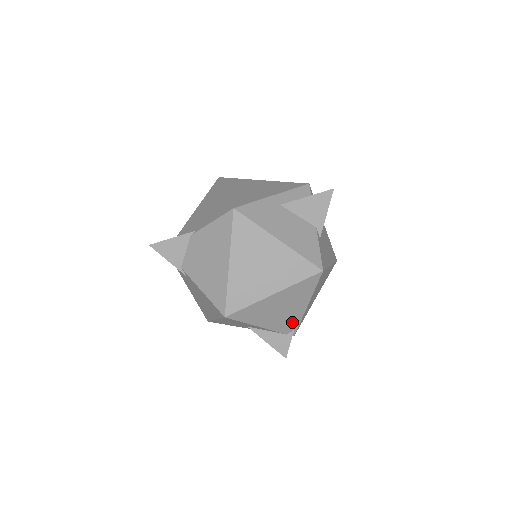
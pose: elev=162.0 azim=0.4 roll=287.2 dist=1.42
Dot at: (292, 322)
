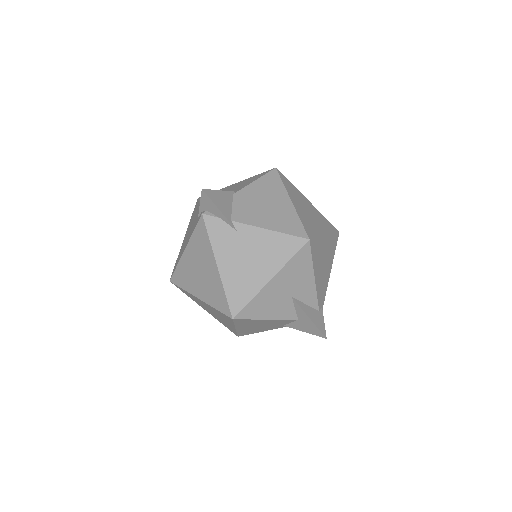
Dot at: (323, 292)
